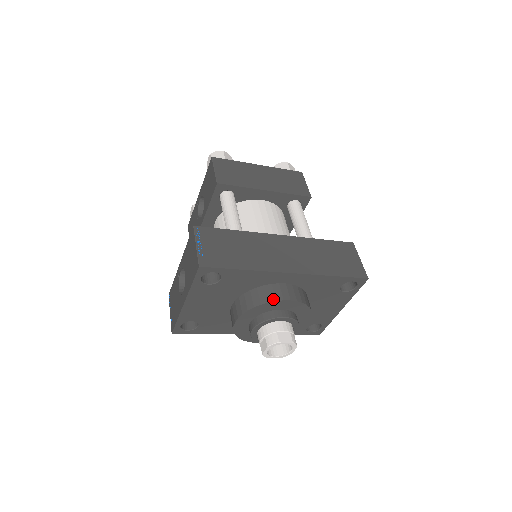
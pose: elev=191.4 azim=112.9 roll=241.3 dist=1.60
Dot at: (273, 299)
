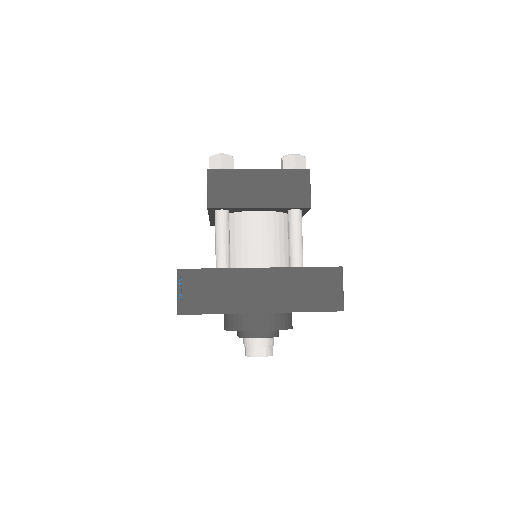
Dot at: (247, 329)
